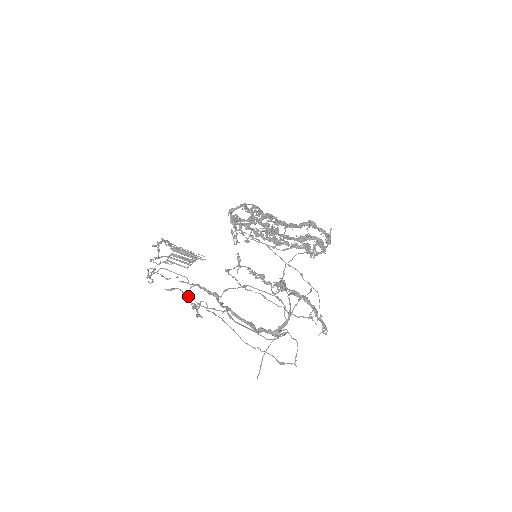
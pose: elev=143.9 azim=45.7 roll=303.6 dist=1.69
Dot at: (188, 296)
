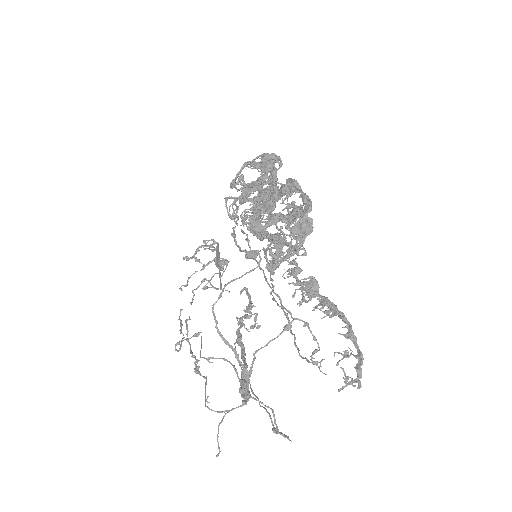
Dot at: (186, 334)
